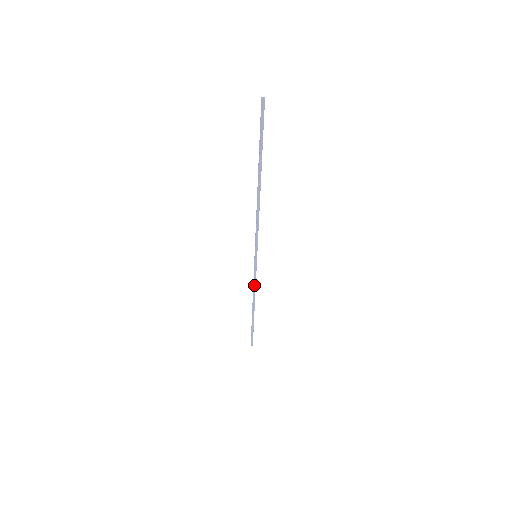
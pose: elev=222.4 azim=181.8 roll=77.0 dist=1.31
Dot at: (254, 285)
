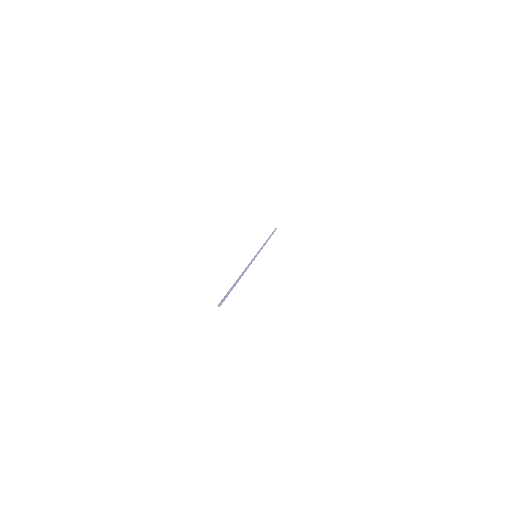
Dot at: (262, 247)
